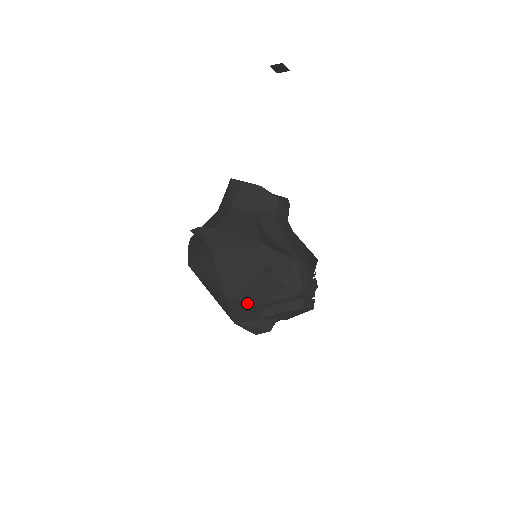
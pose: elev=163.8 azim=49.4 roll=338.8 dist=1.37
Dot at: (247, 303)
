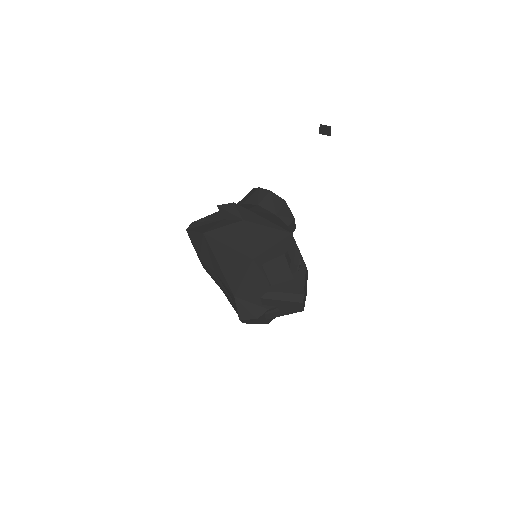
Dot at: (262, 277)
